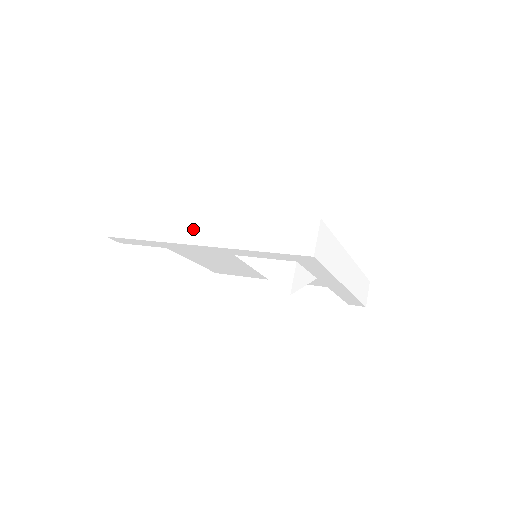
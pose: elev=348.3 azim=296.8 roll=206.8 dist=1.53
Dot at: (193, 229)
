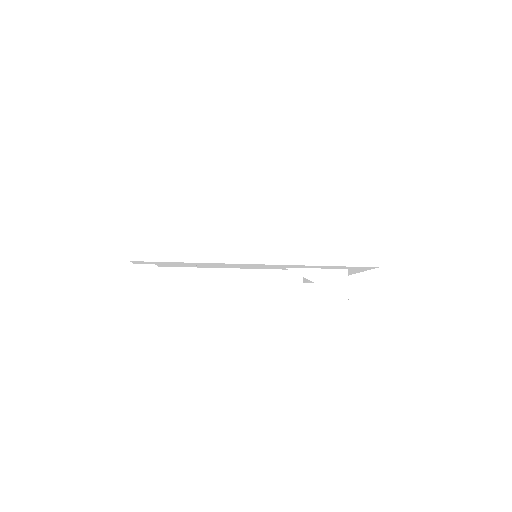
Dot at: (249, 247)
